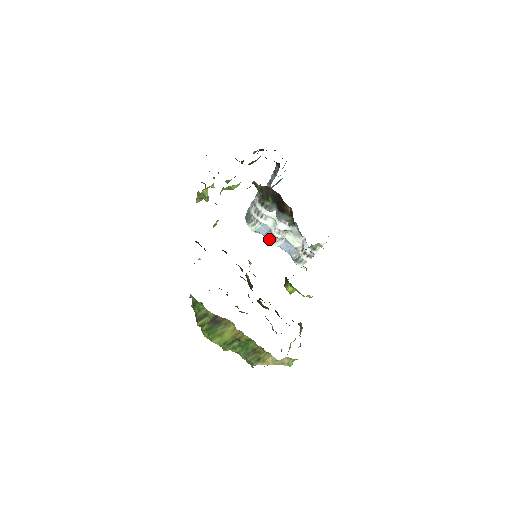
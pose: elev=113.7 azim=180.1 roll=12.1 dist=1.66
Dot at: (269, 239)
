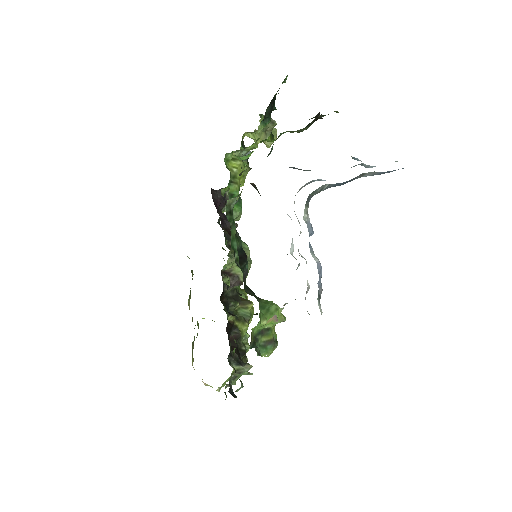
Dot at: (310, 244)
